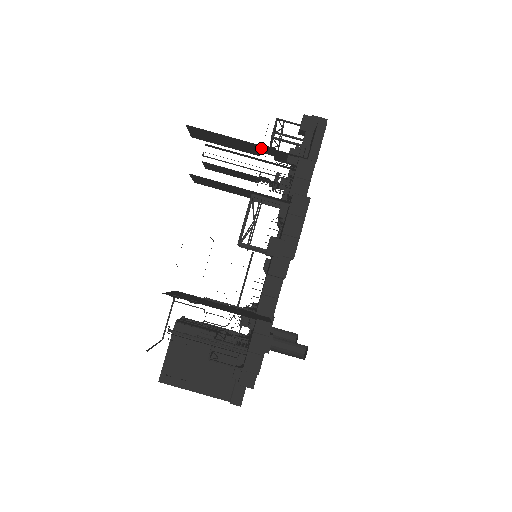
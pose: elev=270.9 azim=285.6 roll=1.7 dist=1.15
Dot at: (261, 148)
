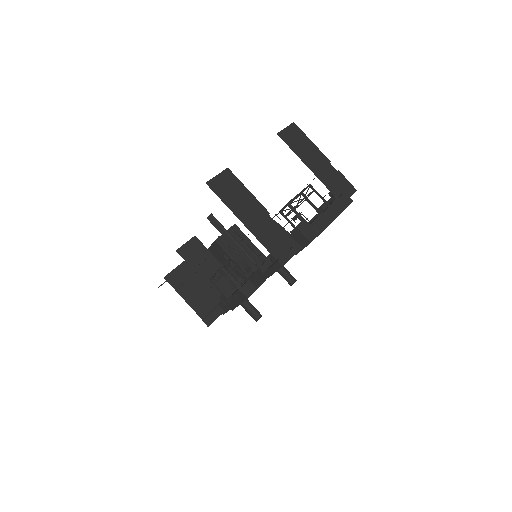
Dot at: occluded
